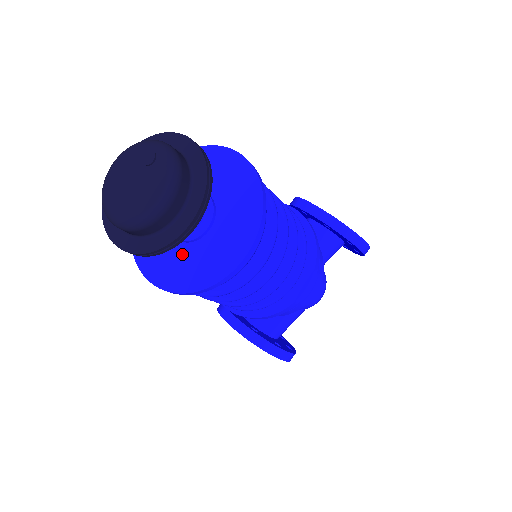
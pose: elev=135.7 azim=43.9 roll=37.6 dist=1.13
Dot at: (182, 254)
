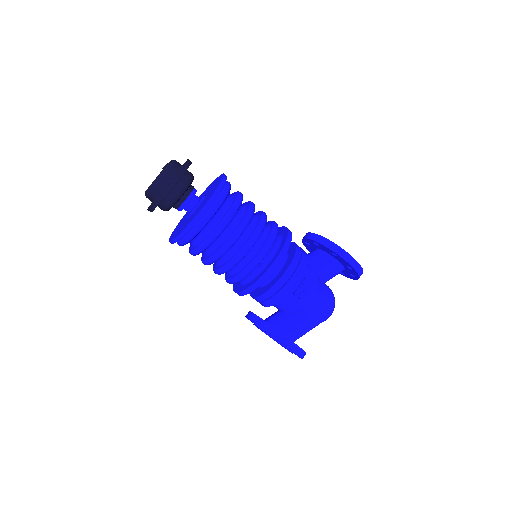
Dot at: occluded
